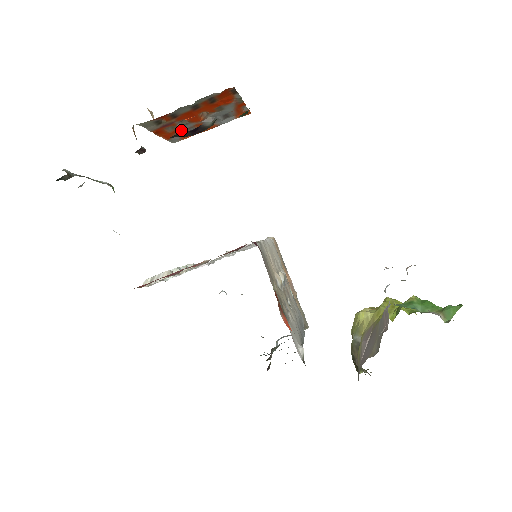
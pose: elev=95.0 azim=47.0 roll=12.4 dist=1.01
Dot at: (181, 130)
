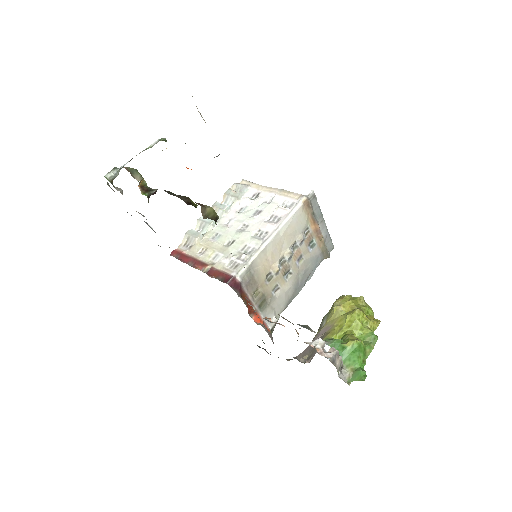
Dot at: occluded
